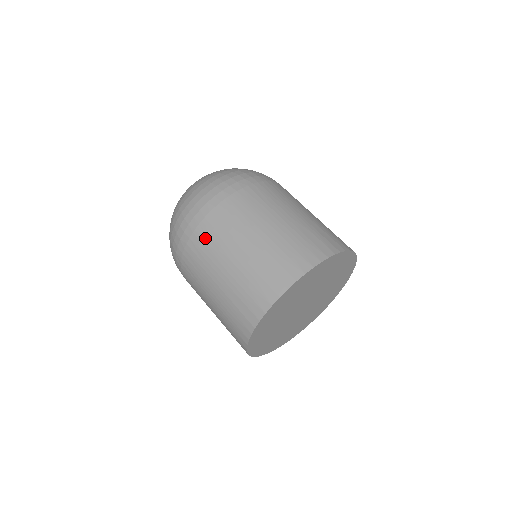
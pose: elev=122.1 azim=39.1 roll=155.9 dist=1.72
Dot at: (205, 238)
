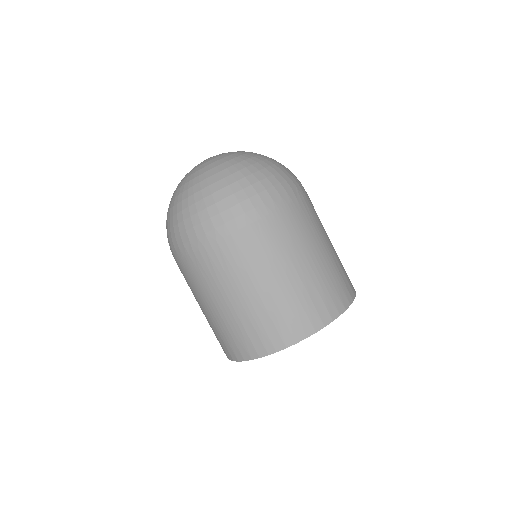
Dot at: occluded
